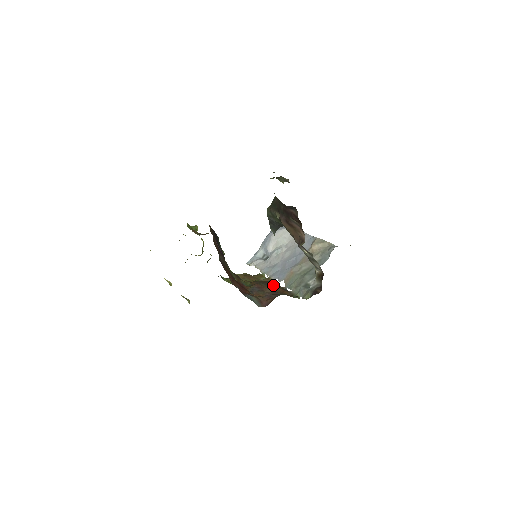
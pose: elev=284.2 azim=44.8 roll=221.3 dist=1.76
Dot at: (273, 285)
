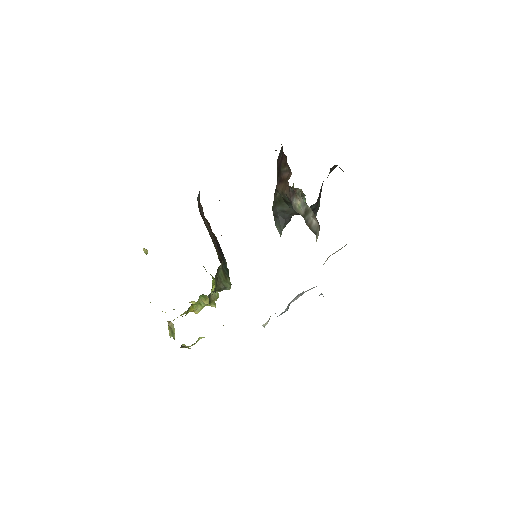
Dot at: occluded
